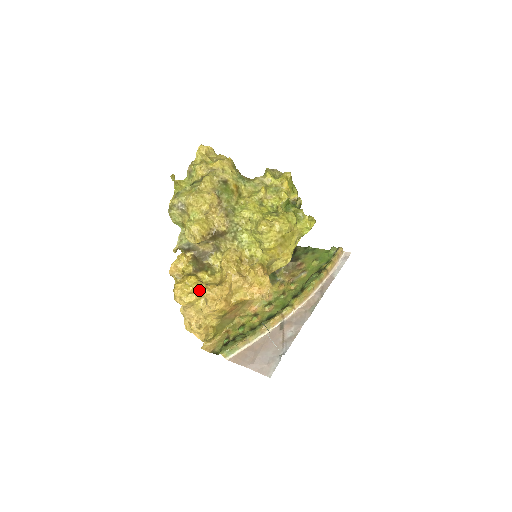
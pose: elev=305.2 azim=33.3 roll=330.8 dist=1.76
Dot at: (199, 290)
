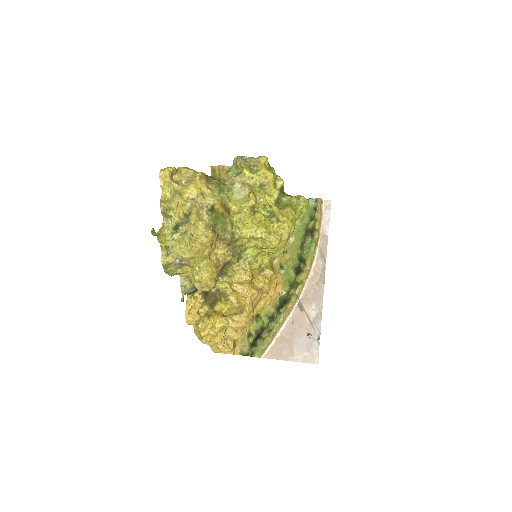
Dot at: occluded
